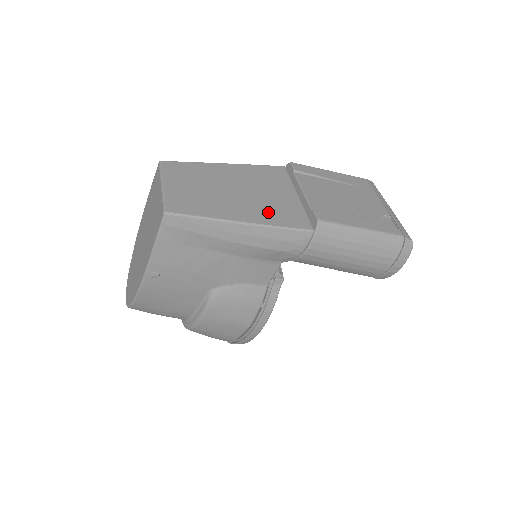
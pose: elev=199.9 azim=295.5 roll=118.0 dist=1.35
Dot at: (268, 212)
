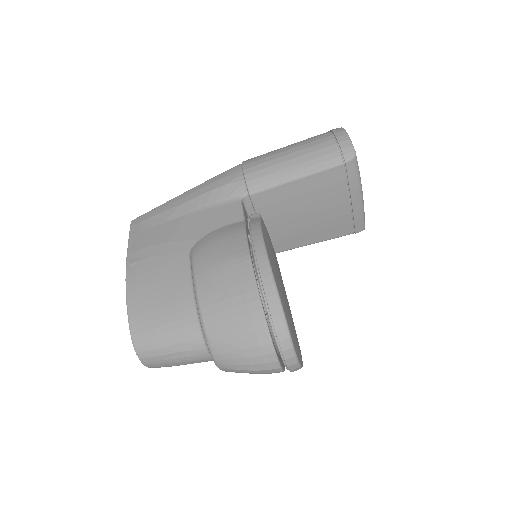
Dot at: occluded
